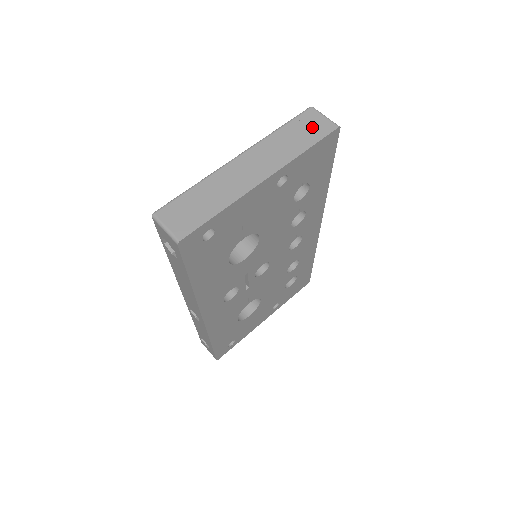
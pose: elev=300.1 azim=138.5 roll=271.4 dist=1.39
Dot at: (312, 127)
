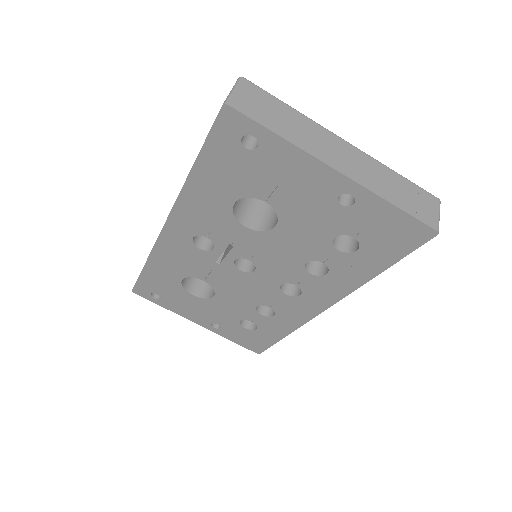
Dot at: (420, 204)
